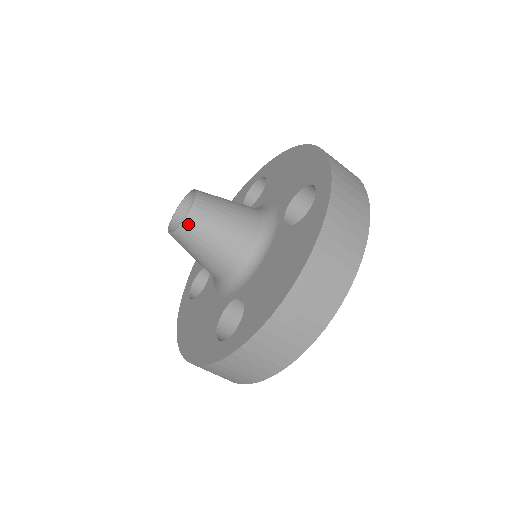
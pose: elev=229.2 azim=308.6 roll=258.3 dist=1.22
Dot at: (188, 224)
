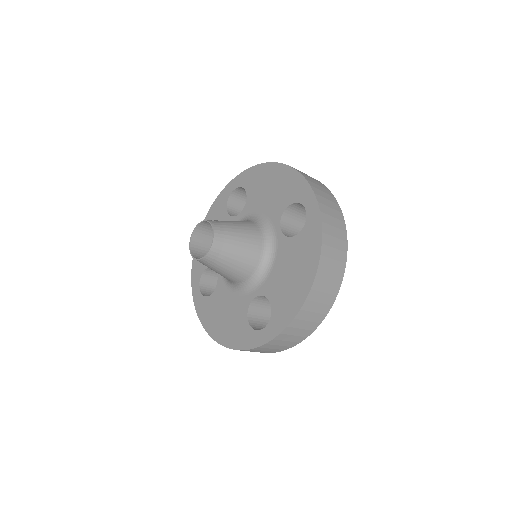
Dot at: (214, 252)
